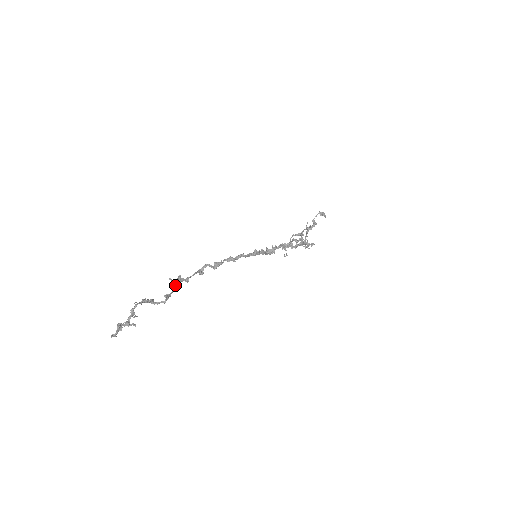
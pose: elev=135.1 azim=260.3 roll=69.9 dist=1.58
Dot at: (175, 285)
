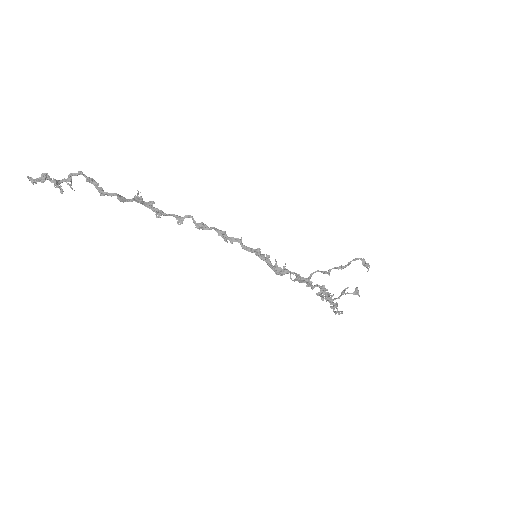
Dot at: (139, 199)
